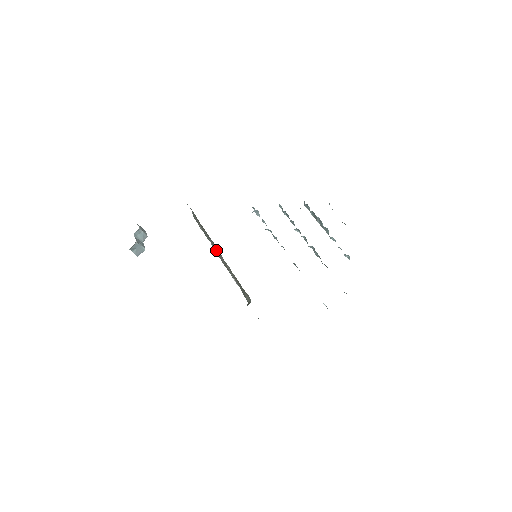
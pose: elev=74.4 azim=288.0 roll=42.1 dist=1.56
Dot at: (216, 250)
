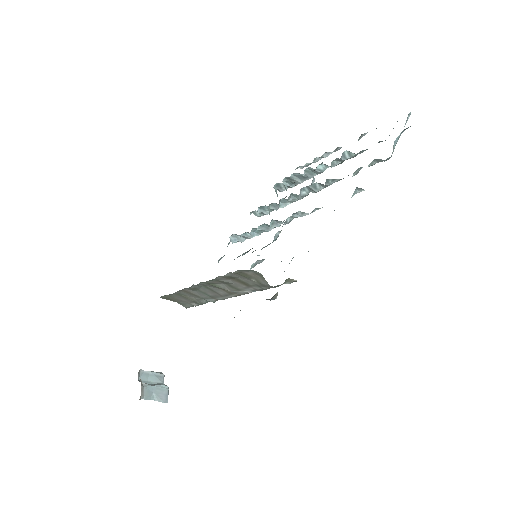
Dot at: (212, 296)
